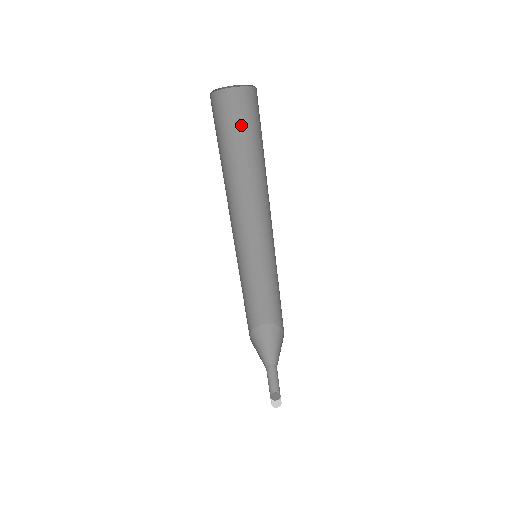
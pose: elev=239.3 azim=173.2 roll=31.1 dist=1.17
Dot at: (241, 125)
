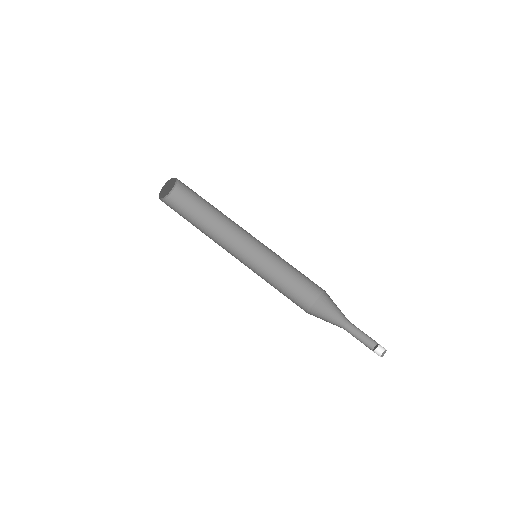
Dot at: (191, 203)
